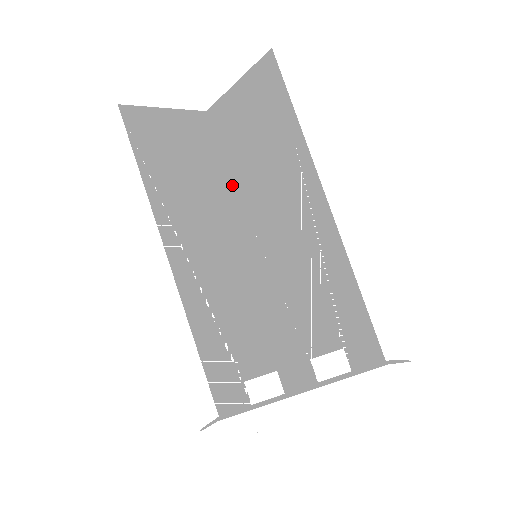
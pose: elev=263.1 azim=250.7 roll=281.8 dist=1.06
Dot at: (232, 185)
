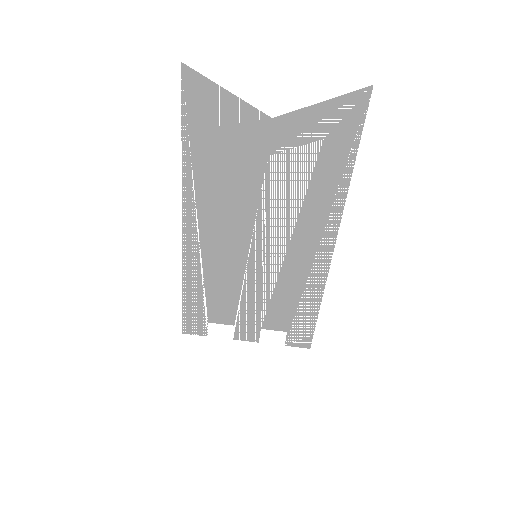
Dot at: (263, 197)
